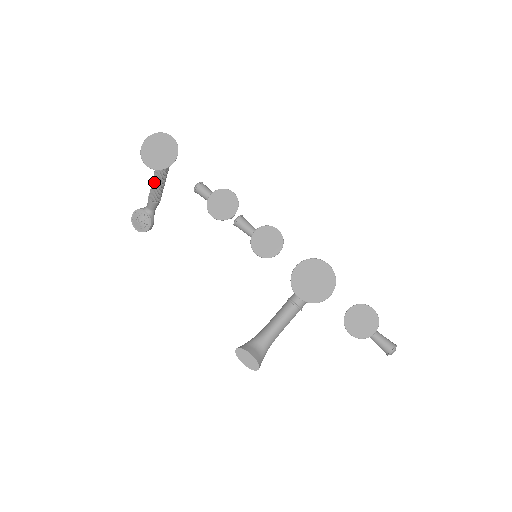
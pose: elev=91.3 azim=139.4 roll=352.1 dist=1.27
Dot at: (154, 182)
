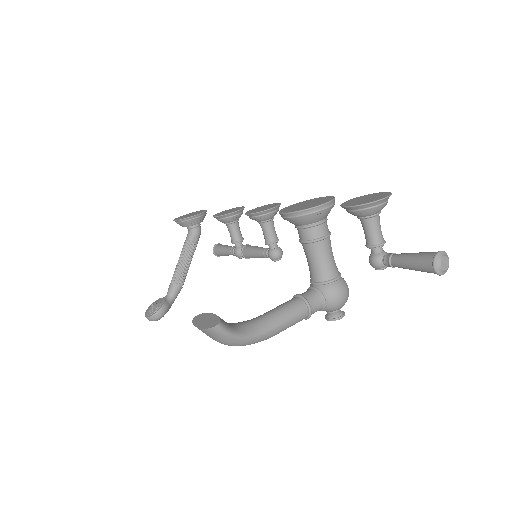
Dot at: (180, 257)
